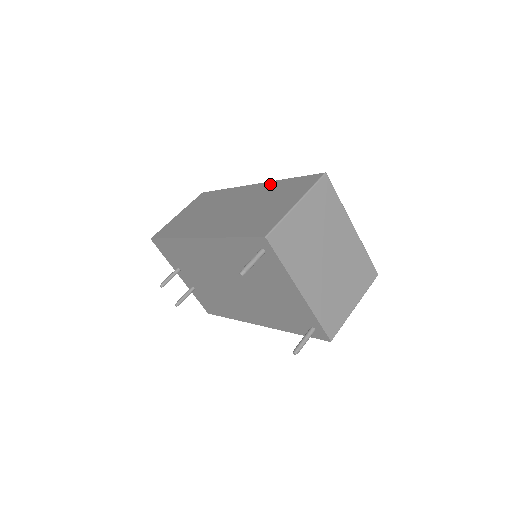
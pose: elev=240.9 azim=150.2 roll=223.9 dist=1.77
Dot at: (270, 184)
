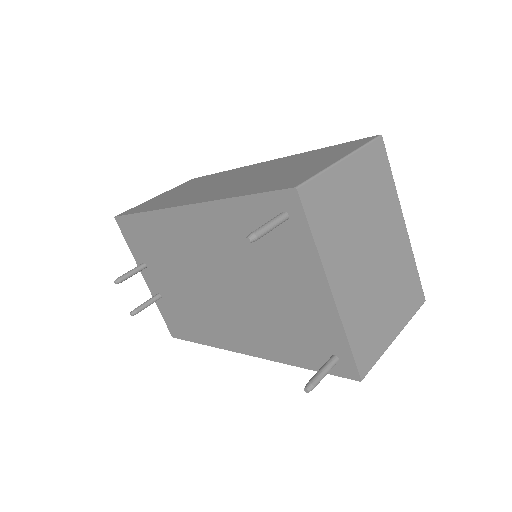
Dot at: (293, 156)
